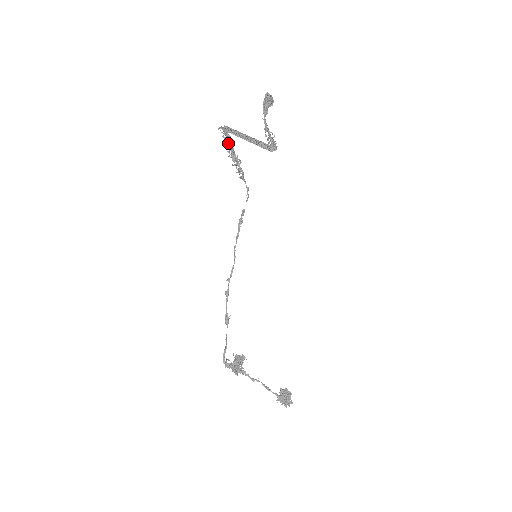
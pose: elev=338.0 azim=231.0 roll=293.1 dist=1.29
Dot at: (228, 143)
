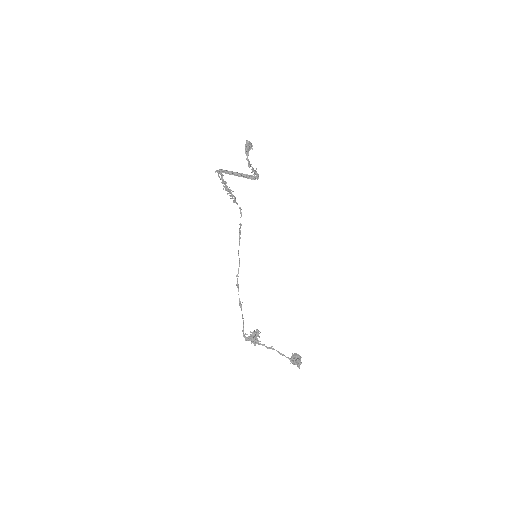
Dot at: (222, 180)
